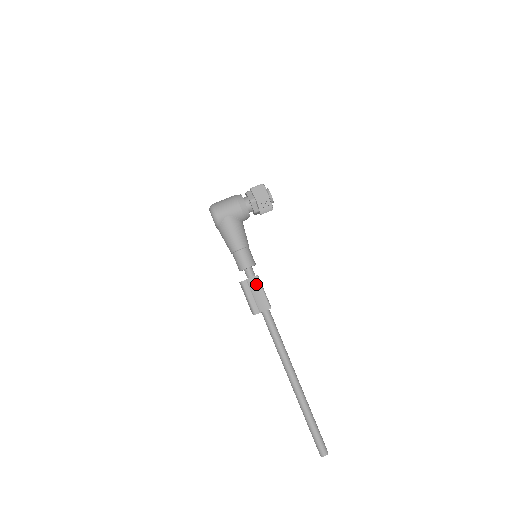
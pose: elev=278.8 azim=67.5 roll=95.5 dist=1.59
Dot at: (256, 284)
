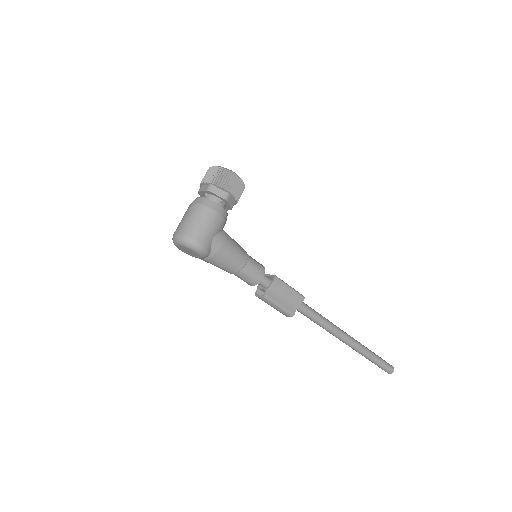
Dot at: (280, 286)
